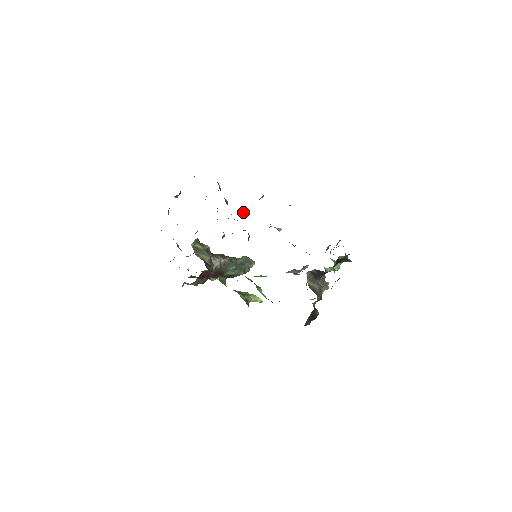
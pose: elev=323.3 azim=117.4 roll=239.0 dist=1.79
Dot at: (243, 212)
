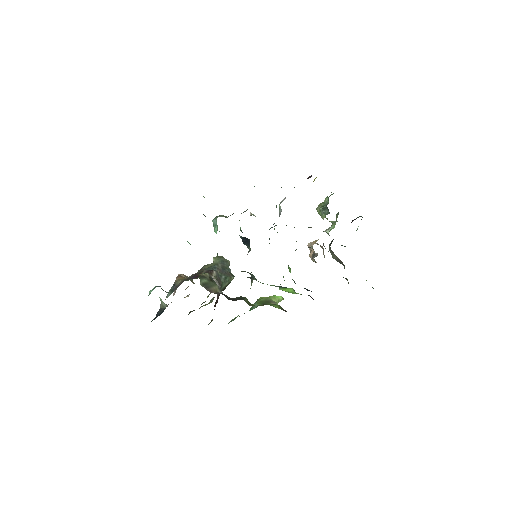
Dot at: occluded
